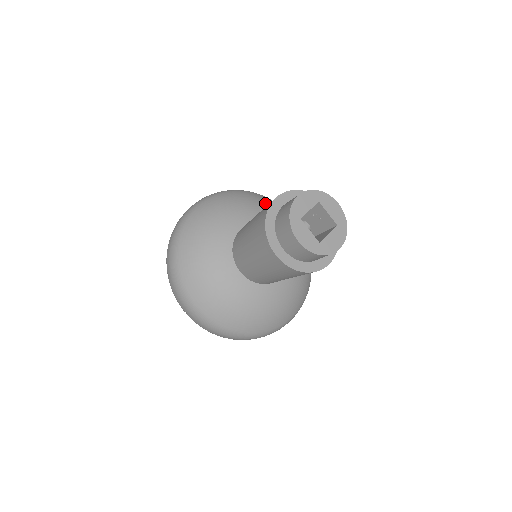
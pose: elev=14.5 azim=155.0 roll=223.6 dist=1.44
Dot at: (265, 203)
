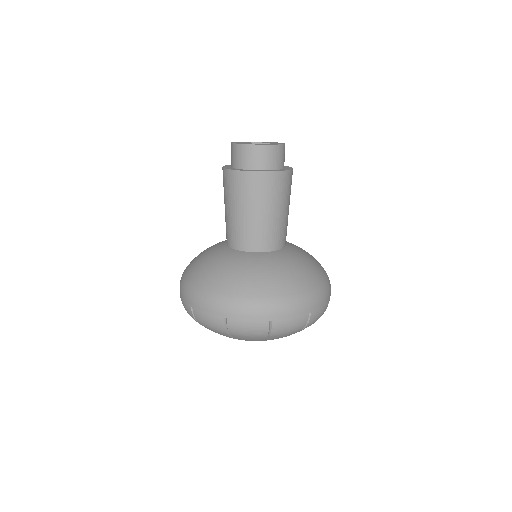
Dot at: occluded
